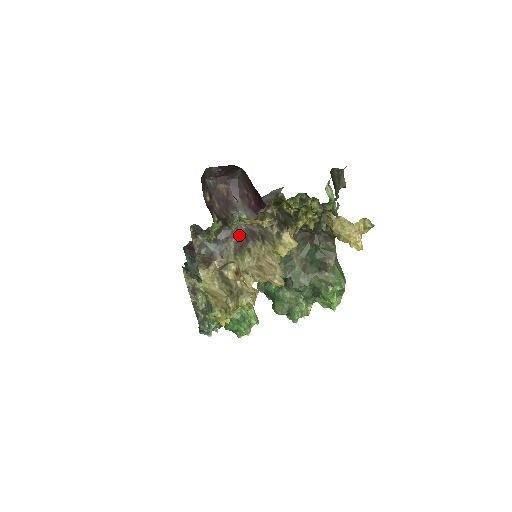
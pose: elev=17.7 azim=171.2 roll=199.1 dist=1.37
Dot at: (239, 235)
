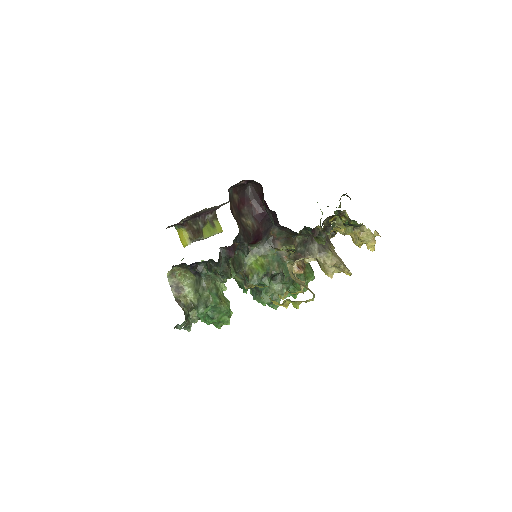
Dot at: occluded
